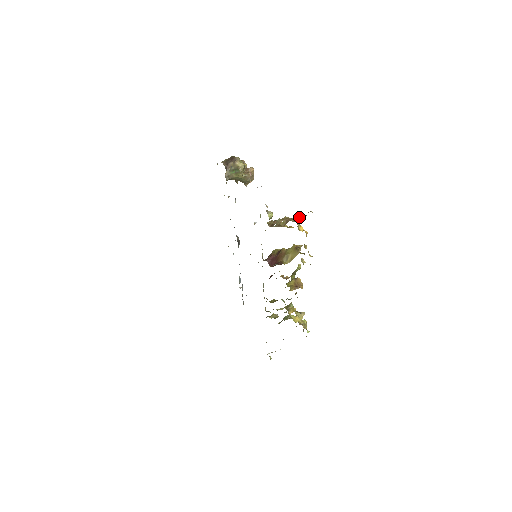
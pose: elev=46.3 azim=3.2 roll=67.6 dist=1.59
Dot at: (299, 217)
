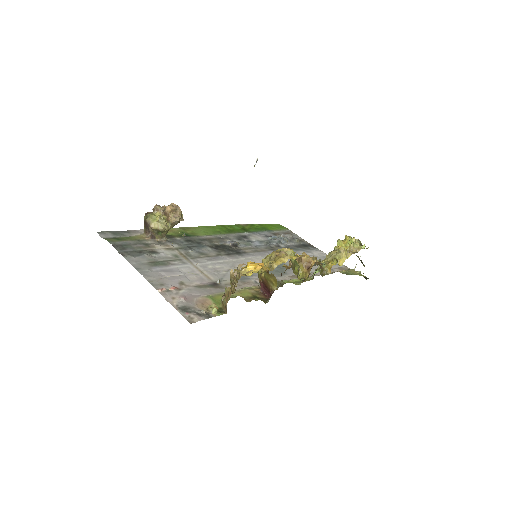
Dot at: (235, 283)
